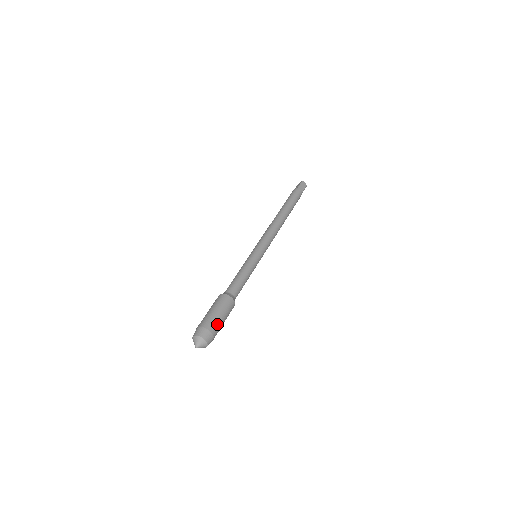
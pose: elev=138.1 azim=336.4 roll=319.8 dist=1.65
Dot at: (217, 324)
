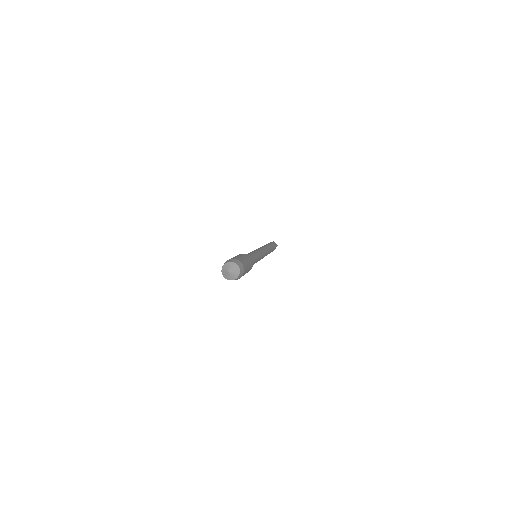
Dot at: (244, 262)
